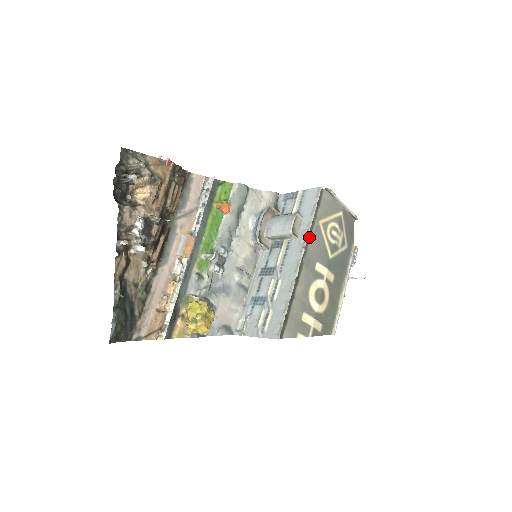
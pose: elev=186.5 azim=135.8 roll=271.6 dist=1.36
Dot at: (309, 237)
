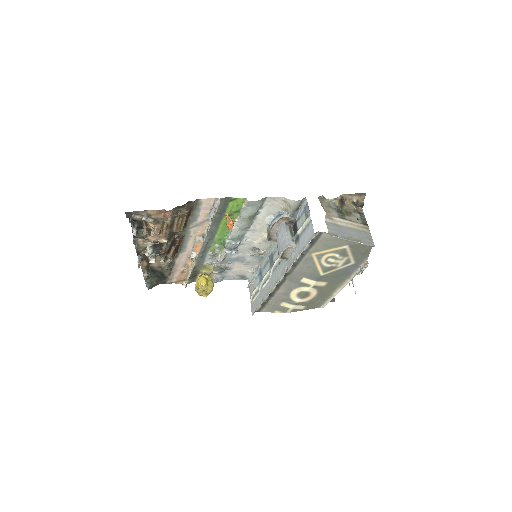
Dot at: (296, 264)
